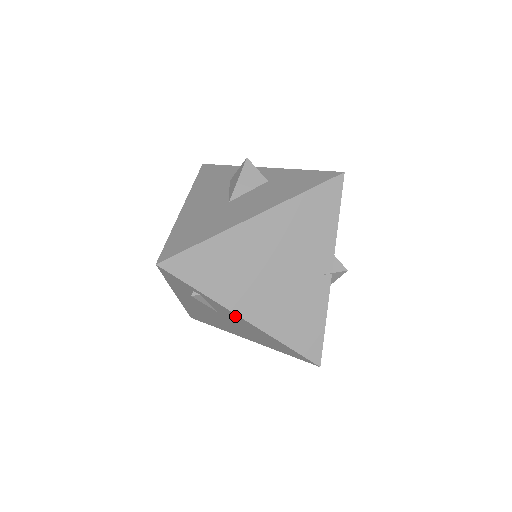
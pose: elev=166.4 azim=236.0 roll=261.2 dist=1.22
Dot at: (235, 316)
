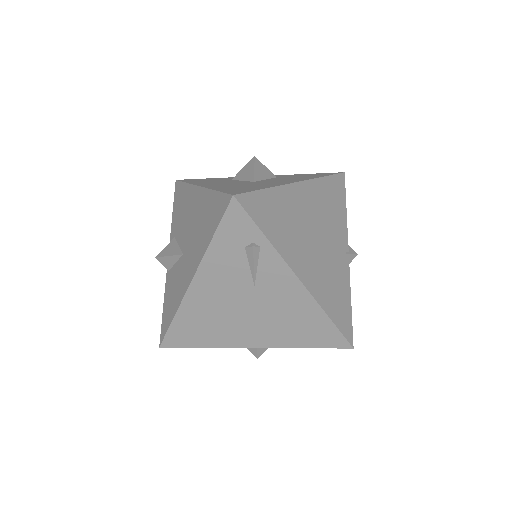
Dot at: (287, 279)
